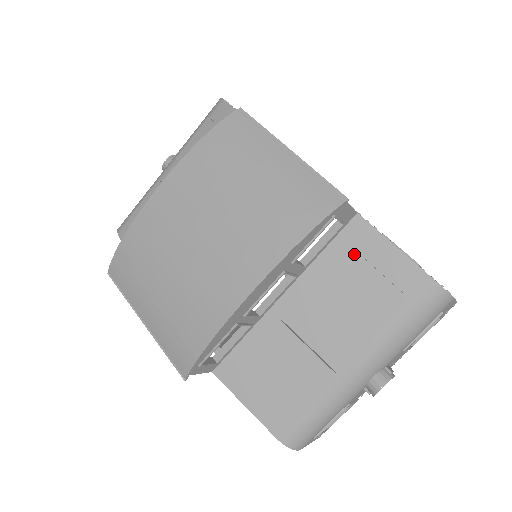
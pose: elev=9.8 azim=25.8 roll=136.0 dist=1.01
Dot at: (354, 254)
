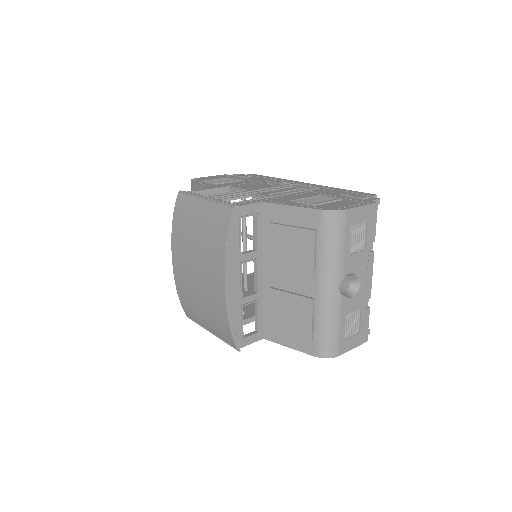
Dot at: (274, 226)
